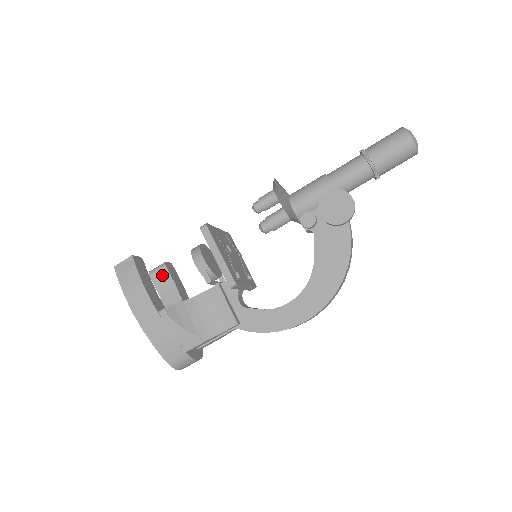
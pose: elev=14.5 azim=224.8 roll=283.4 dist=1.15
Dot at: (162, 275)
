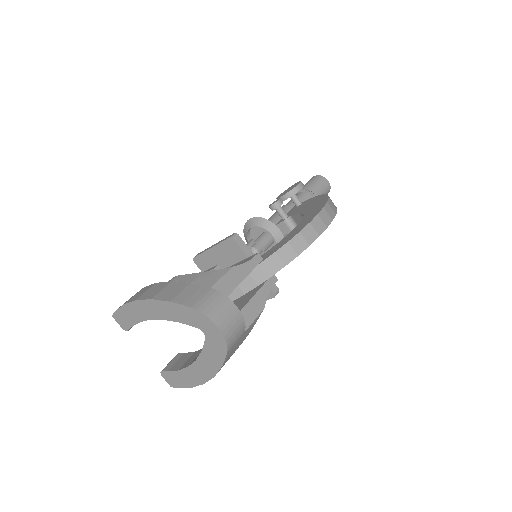
Dot at: (176, 360)
